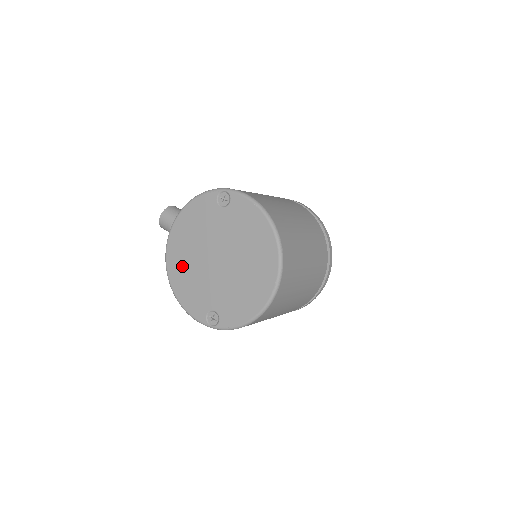
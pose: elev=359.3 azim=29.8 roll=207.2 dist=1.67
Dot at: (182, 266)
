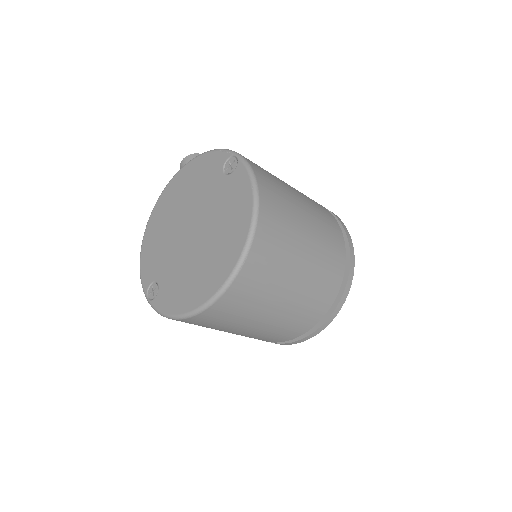
Dot at: (162, 219)
